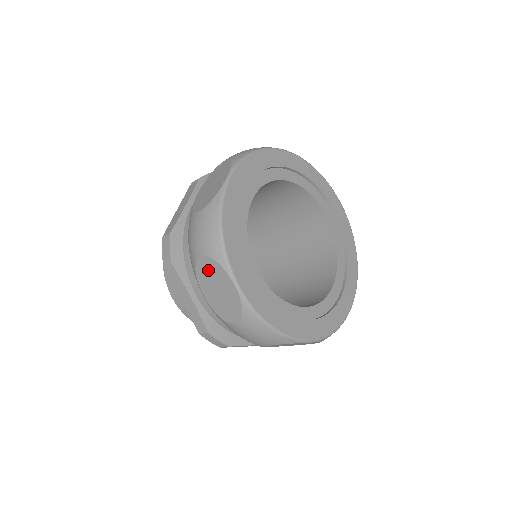
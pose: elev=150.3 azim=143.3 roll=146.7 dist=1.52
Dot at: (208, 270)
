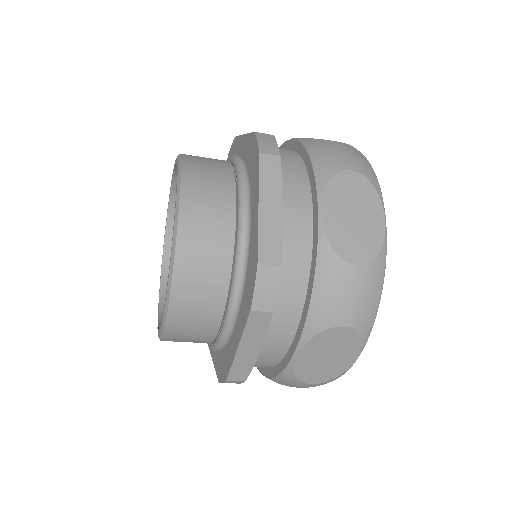
Dot at: (353, 188)
